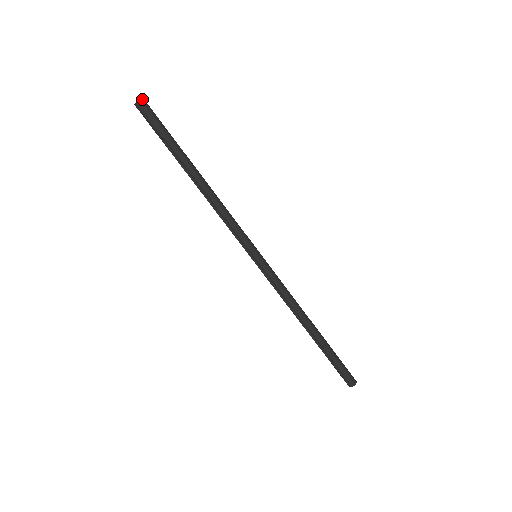
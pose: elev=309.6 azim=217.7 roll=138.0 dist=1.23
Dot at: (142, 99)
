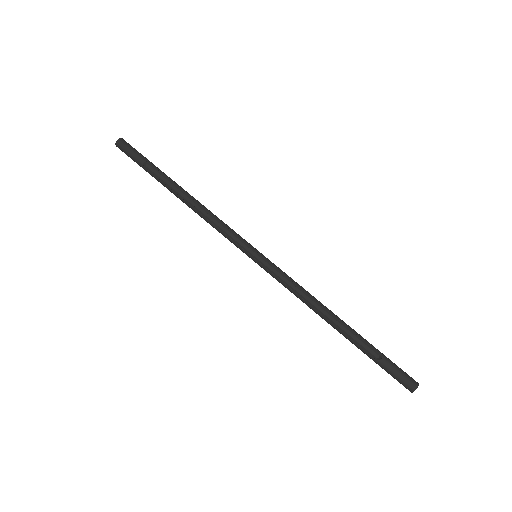
Dot at: (123, 140)
